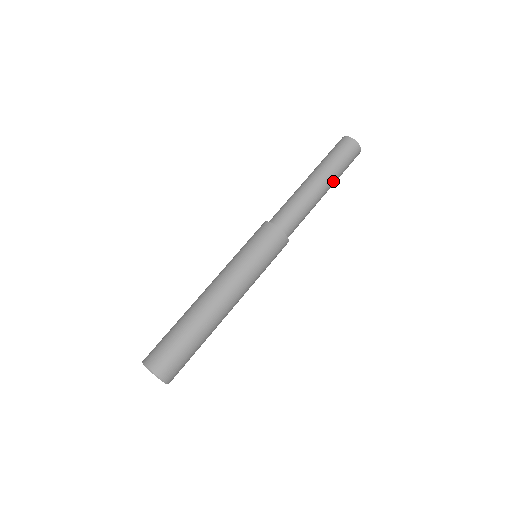
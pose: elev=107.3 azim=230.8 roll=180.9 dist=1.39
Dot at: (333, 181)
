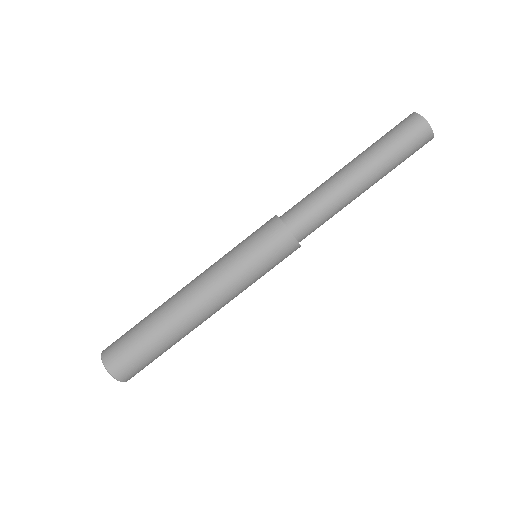
Dot at: (373, 163)
